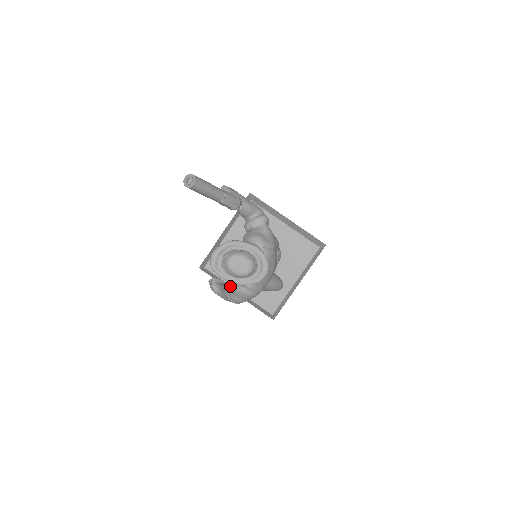
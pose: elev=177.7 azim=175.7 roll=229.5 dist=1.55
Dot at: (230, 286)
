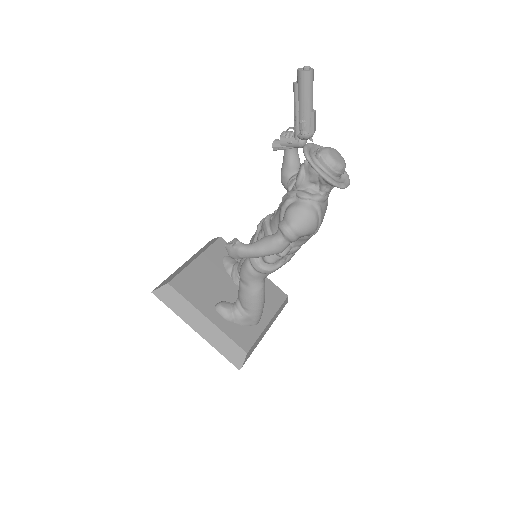
Dot at: (296, 206)
